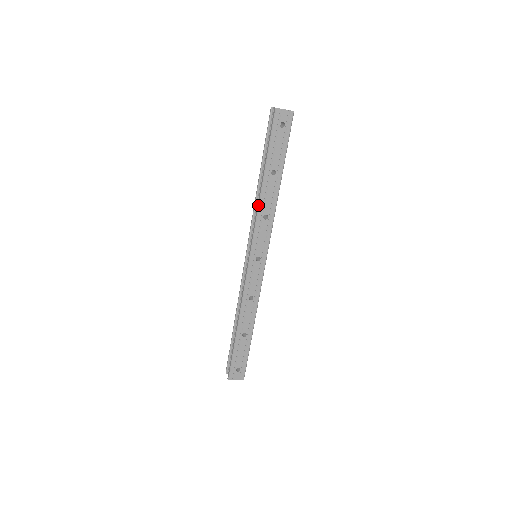
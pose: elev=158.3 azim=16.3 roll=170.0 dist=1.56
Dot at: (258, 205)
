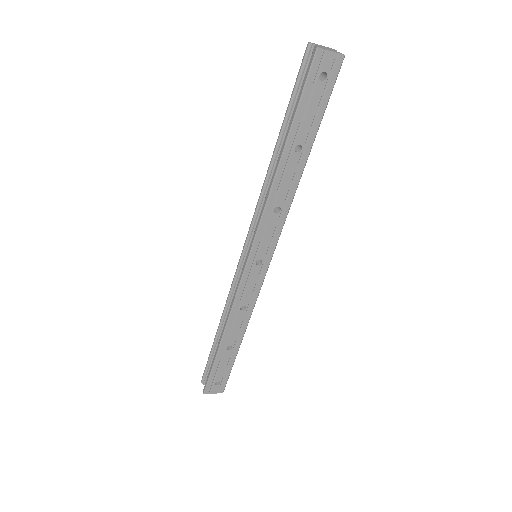
Dot at: (268, 193)
